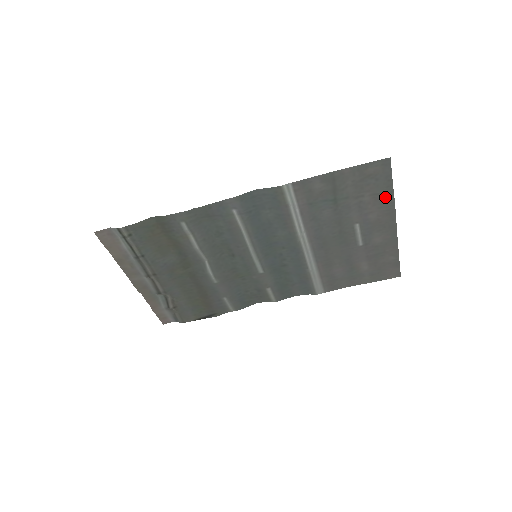
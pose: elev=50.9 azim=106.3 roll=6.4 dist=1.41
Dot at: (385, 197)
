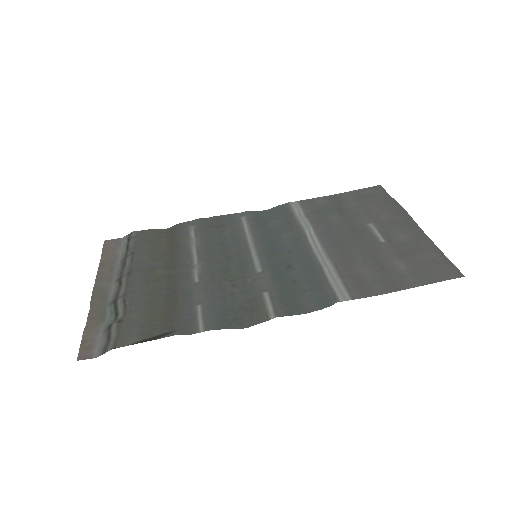
Dot at: (389, 204)
